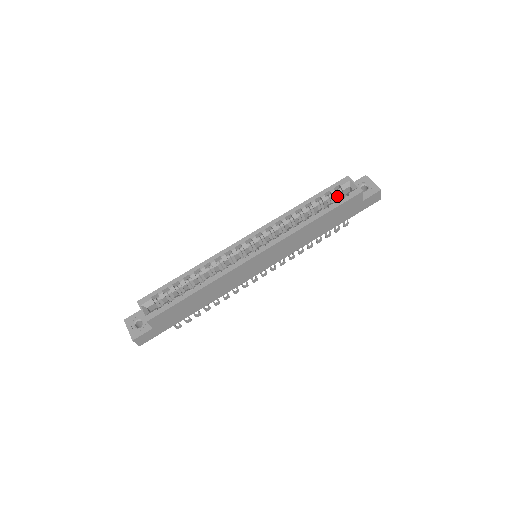
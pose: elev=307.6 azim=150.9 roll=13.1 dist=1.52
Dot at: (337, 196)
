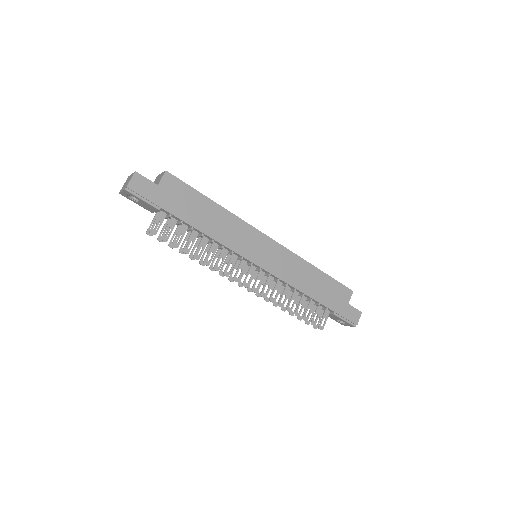
Dot at: occluded
